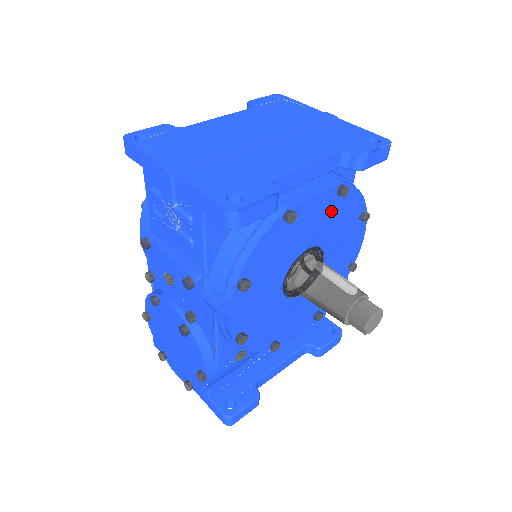
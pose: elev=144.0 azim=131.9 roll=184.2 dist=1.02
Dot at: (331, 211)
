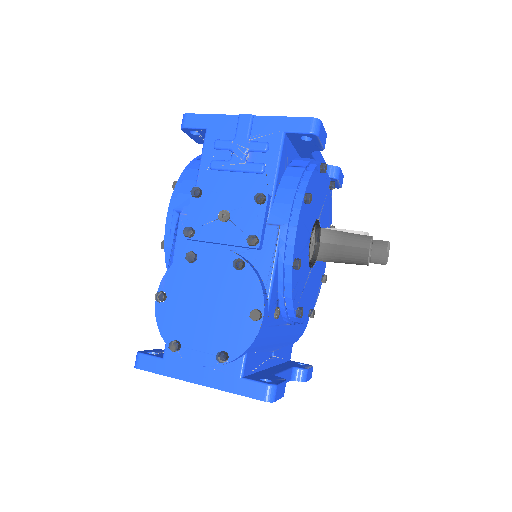
Dot at: (326, 199)
